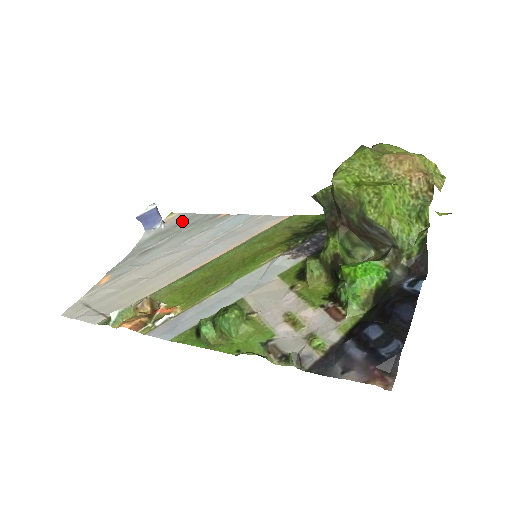
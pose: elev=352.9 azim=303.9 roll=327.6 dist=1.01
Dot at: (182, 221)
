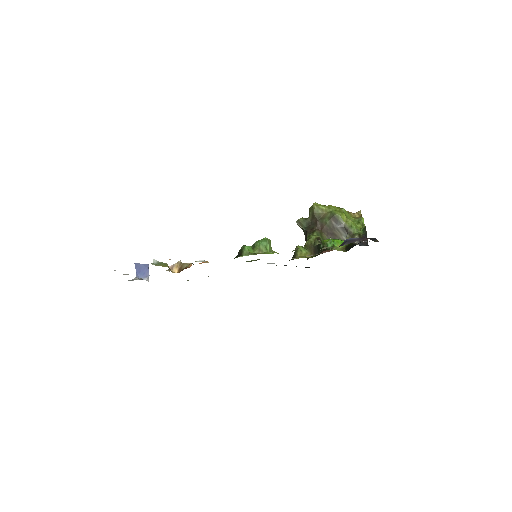
Dot at: occluded
